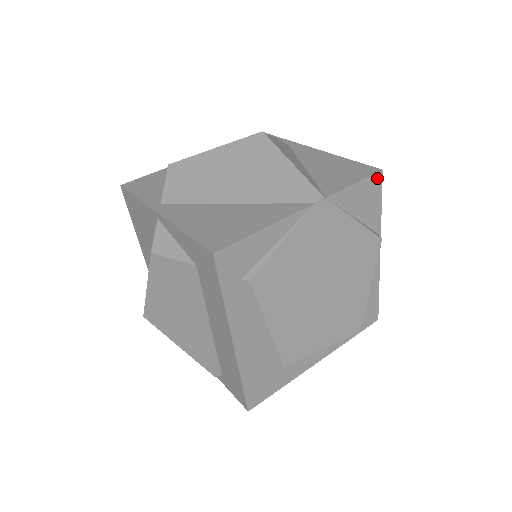
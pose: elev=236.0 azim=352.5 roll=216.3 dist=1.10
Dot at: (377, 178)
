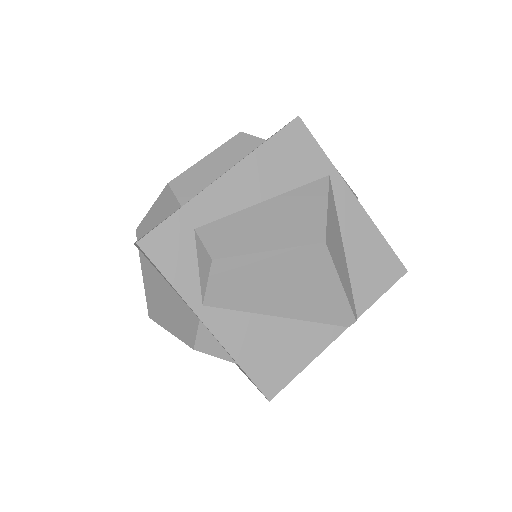
Dot at: (399, 275)
